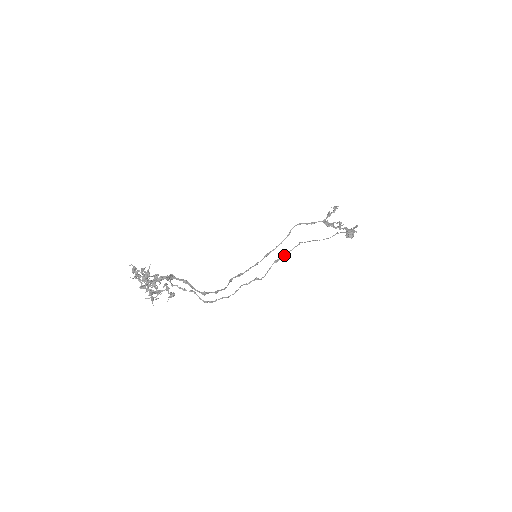
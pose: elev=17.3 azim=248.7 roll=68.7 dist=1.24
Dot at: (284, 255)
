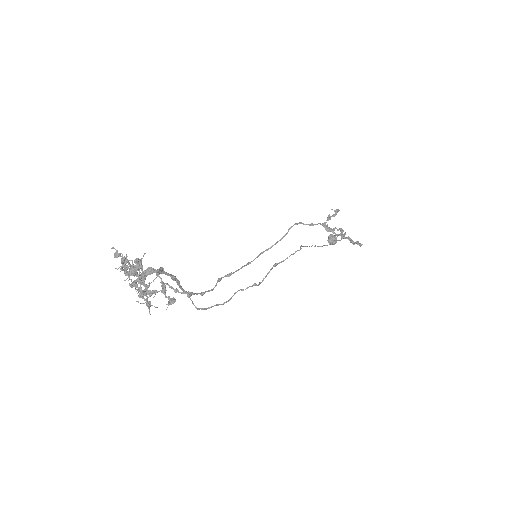
Dot at: occluded
